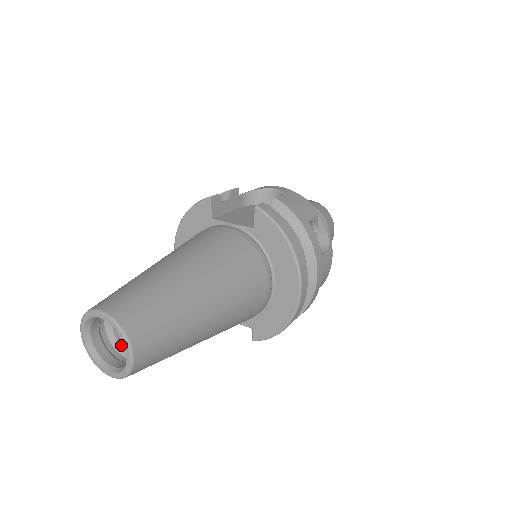
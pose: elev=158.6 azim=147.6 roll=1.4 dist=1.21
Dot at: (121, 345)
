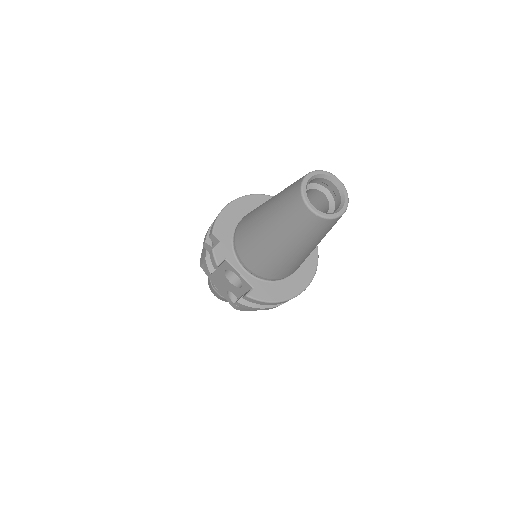
Dot at: occluded
